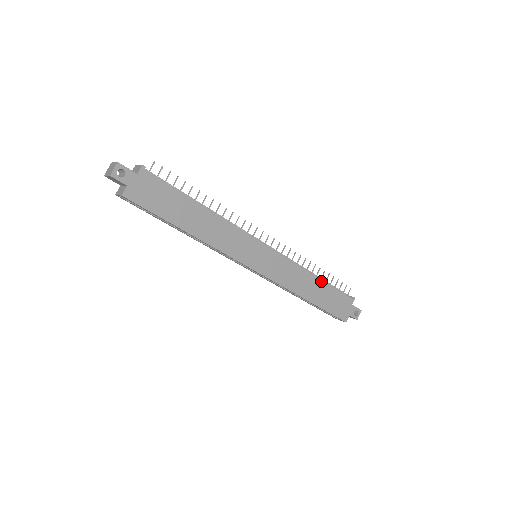
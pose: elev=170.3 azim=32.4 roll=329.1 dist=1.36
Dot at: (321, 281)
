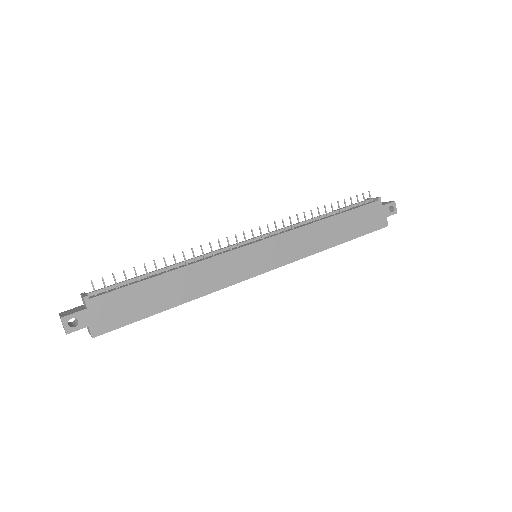
Dot at: (335, 217)
